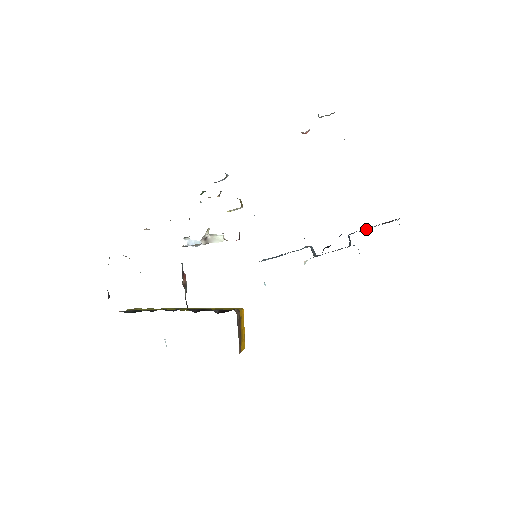
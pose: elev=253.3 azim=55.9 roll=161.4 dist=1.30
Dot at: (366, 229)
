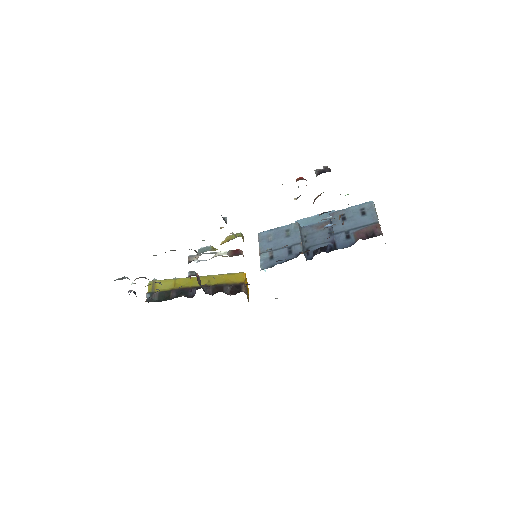
Dot at: (347, 217)
